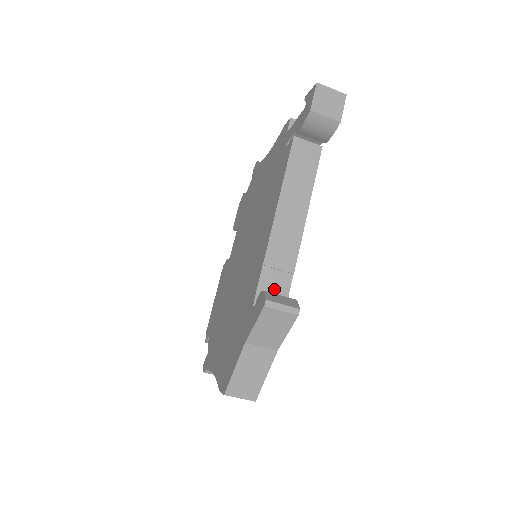
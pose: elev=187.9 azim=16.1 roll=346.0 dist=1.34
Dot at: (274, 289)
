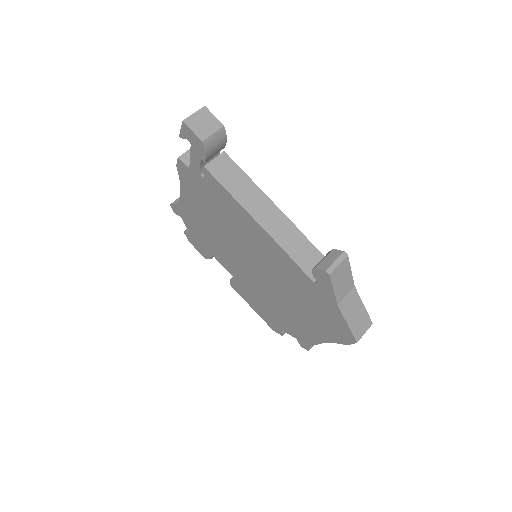
Dot at: (310, 260)
